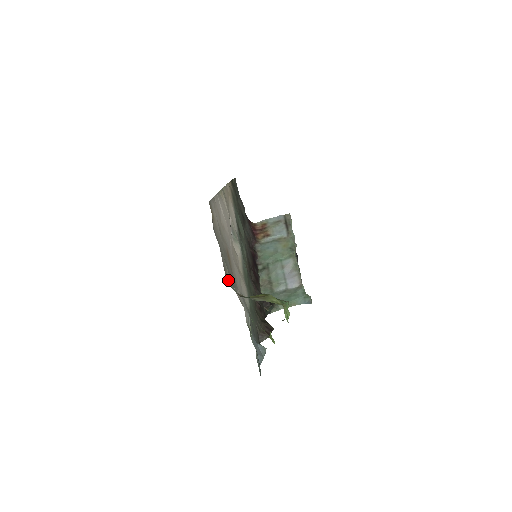
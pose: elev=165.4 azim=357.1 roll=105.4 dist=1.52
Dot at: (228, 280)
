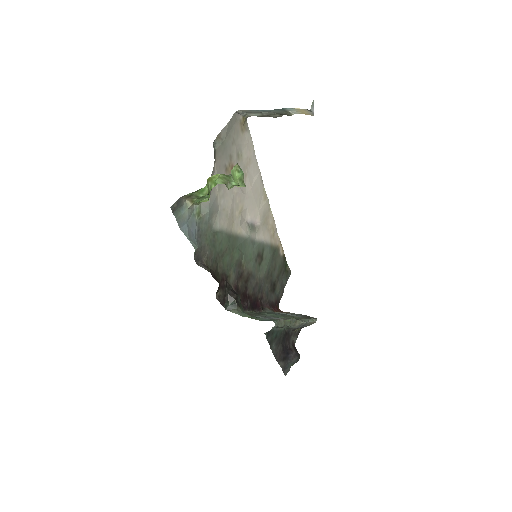
Dot at: (216, 142)
